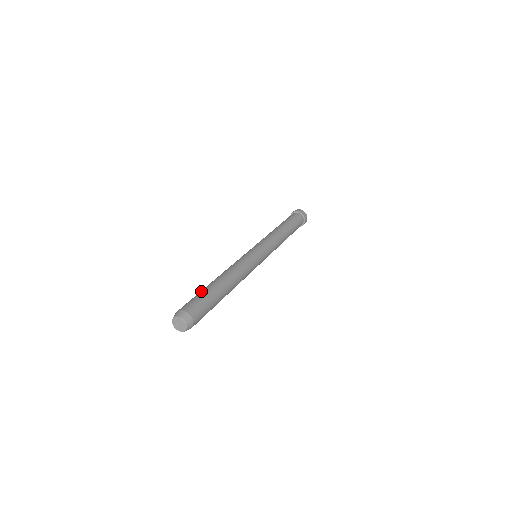
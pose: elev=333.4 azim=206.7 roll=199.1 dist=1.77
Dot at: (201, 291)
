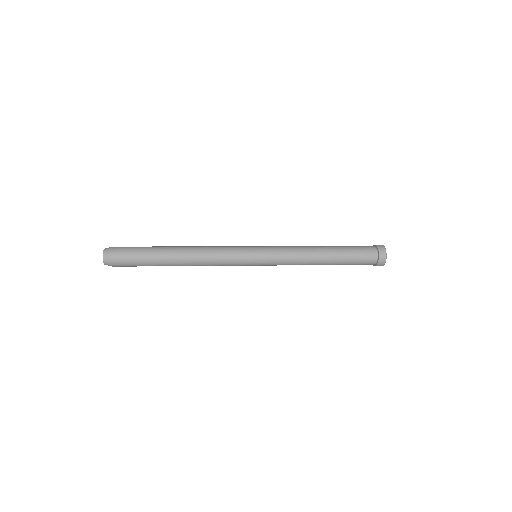
Dot at: occluded
